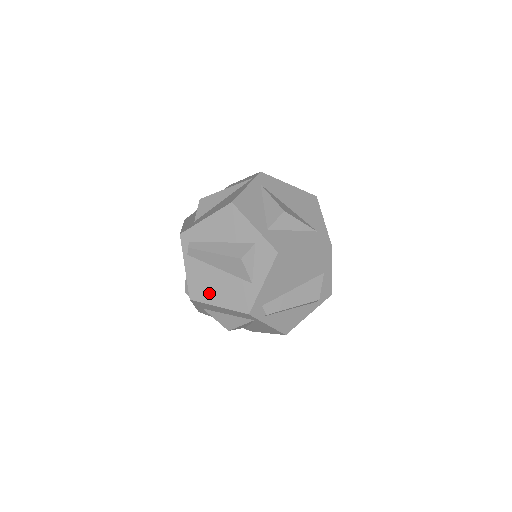
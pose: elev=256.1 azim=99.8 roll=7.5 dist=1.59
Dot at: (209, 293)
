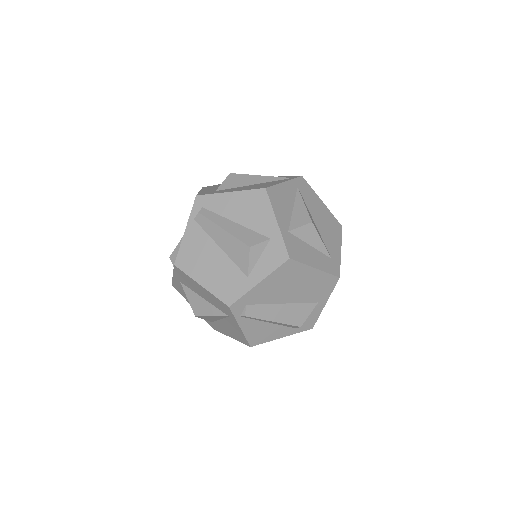
Dot at: (198, 267)
